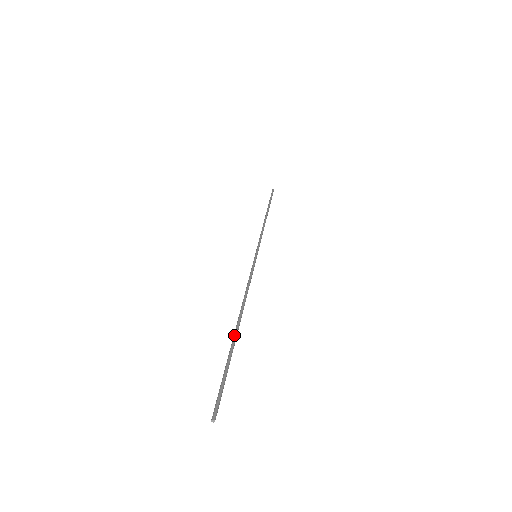
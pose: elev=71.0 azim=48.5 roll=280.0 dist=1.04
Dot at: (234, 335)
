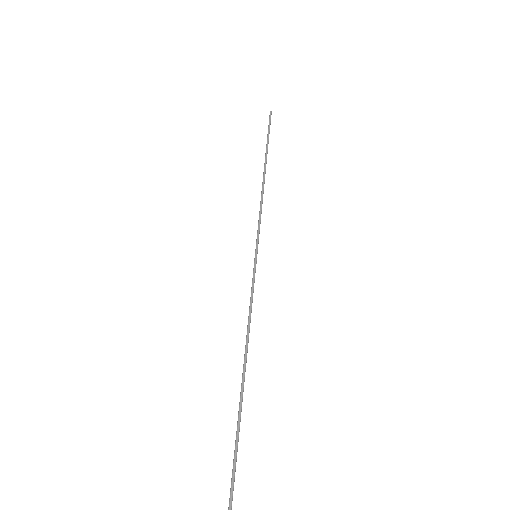
Dot at: (242, 395)
